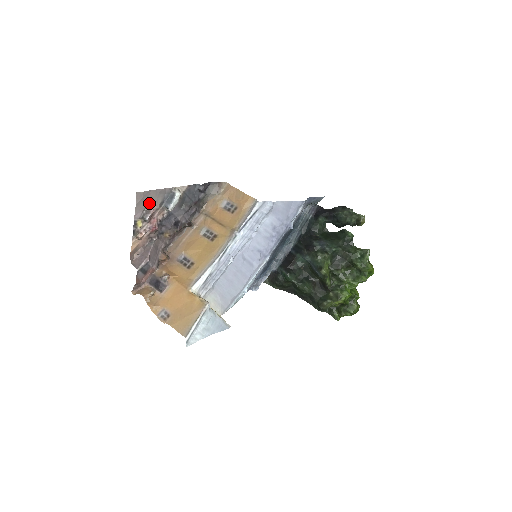
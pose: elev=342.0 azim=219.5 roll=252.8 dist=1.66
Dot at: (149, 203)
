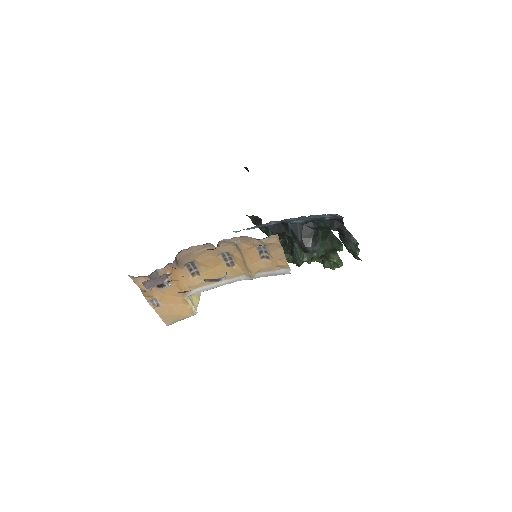
Dot at: occluded
